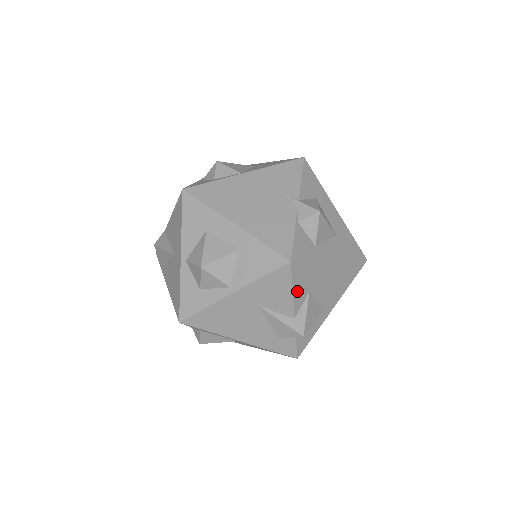
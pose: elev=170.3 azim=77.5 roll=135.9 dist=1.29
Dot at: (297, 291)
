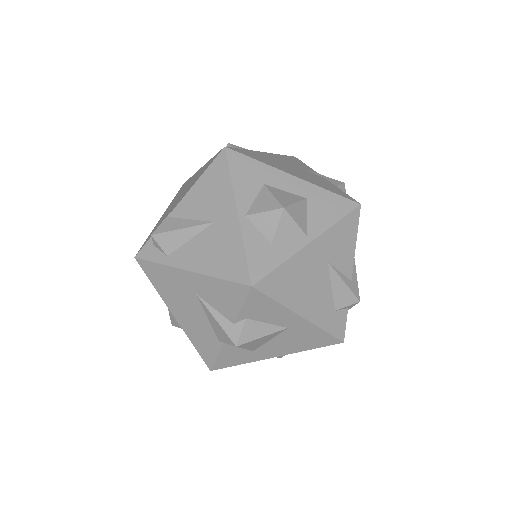
Dot at: (355, 246)
